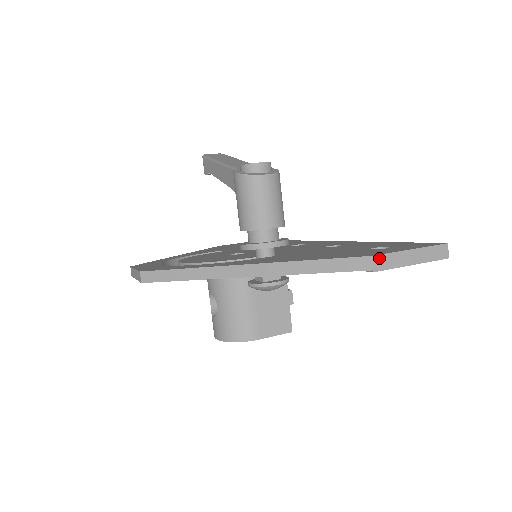
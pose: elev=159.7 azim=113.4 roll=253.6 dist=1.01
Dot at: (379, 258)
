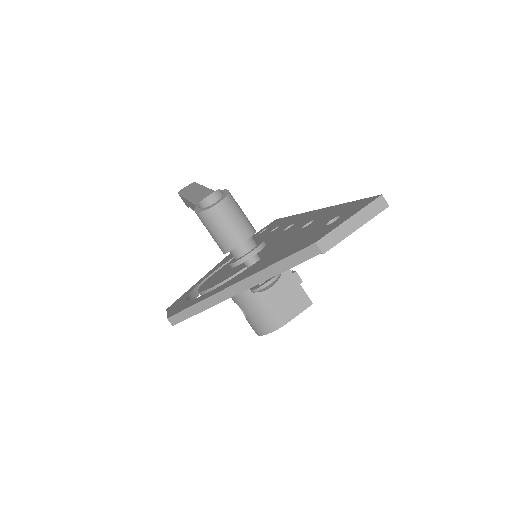
Dot at: (323, 241)
